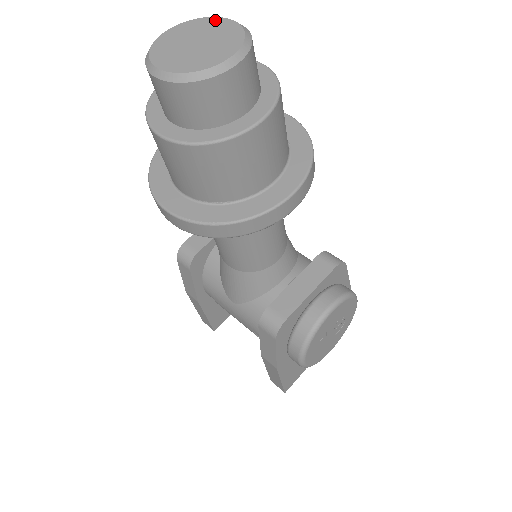
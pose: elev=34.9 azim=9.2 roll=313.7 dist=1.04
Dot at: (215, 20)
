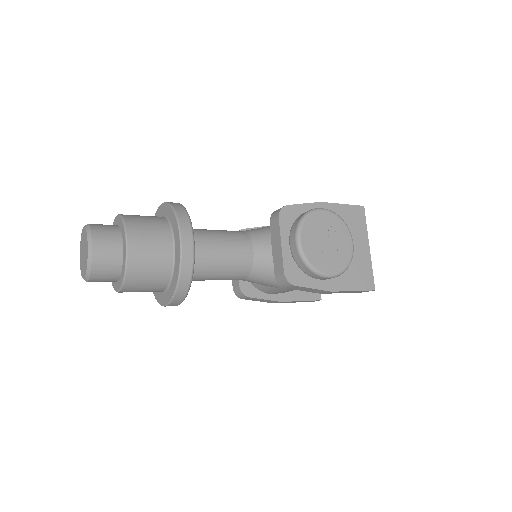
Dot at: (82, 234)
